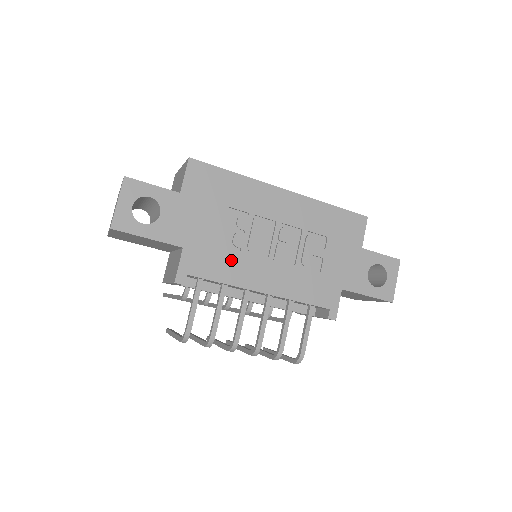
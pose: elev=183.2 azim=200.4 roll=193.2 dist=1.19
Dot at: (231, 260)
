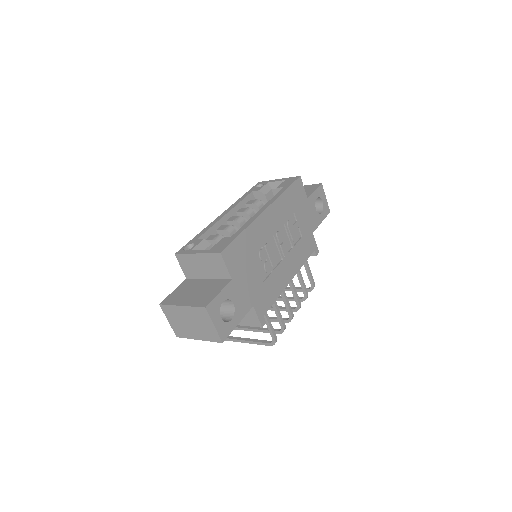
Dot at: (272, 283)
